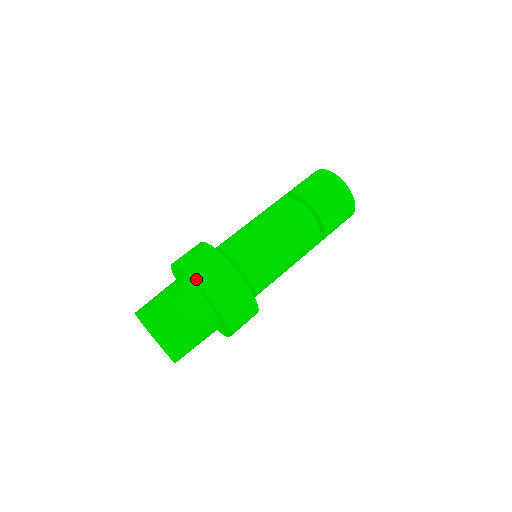
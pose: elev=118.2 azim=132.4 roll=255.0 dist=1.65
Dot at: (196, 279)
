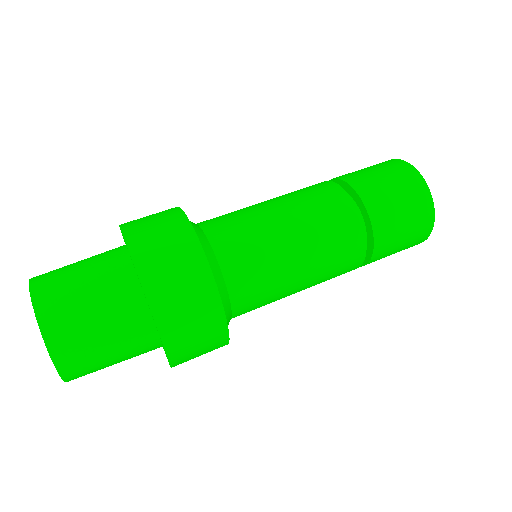
Dot at: occluded
